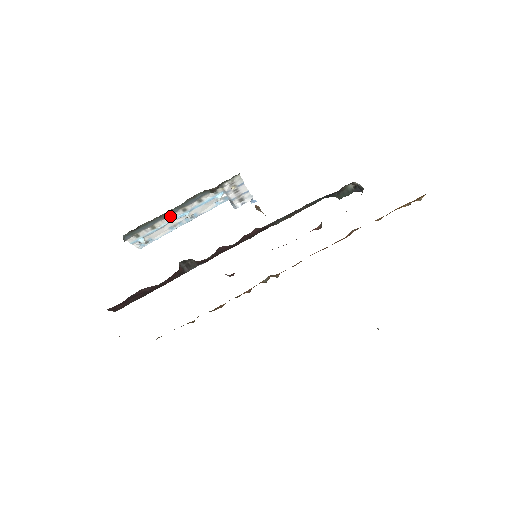
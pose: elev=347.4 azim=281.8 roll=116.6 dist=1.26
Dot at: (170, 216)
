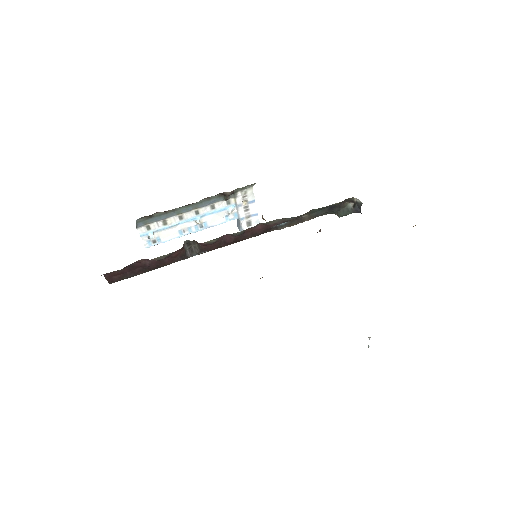
Dot at: (183, 215)
